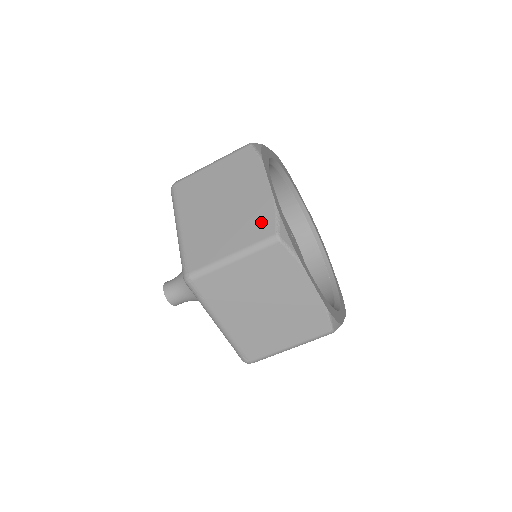
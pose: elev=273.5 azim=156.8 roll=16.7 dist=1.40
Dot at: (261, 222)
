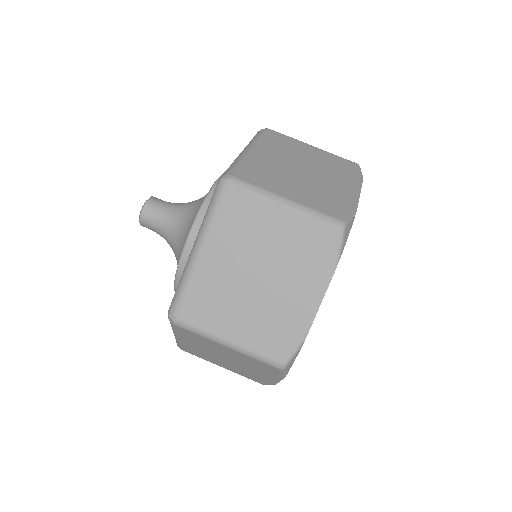
Dot at: (335, 205)
